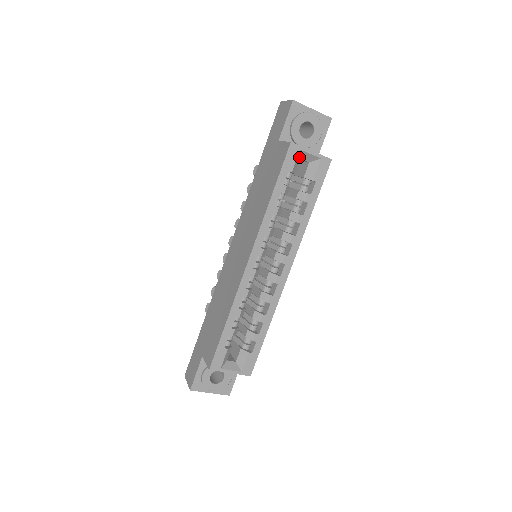
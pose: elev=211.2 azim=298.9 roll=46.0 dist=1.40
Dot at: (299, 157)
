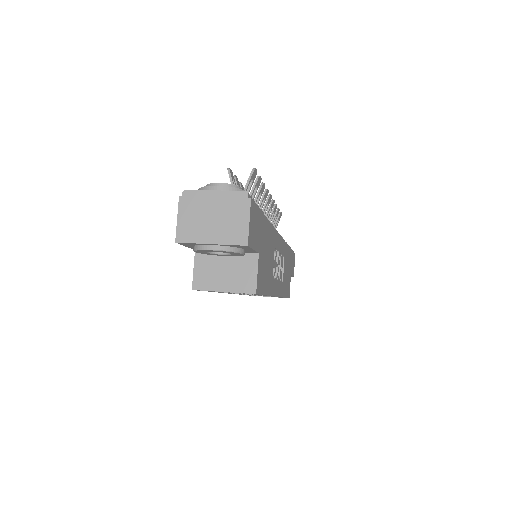
Dot at: occluded
